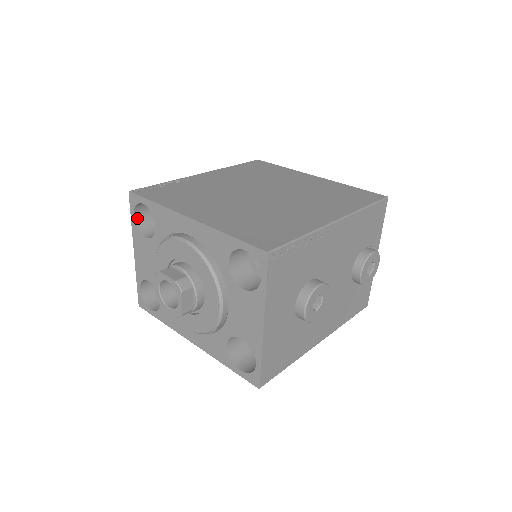
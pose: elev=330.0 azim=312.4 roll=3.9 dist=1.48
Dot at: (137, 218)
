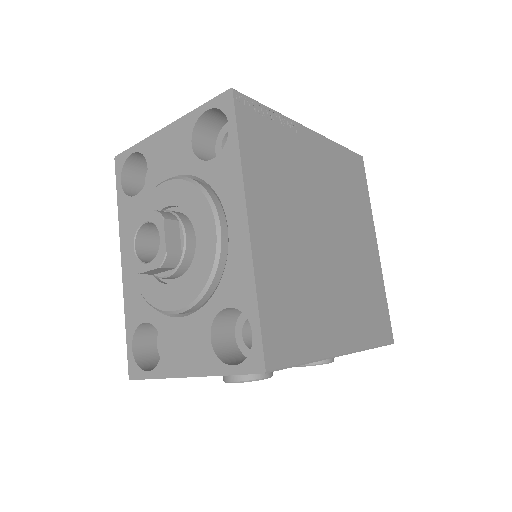
Dot at: (207, 114)
